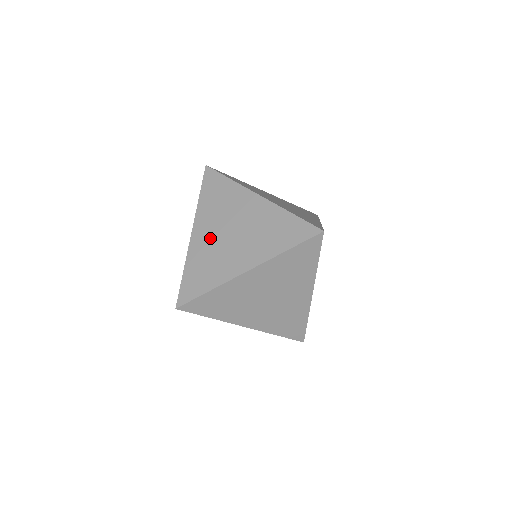
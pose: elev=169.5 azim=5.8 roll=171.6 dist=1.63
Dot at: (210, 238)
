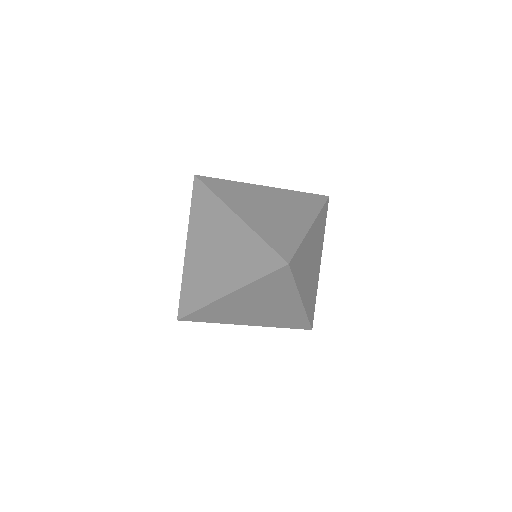
Dot at: (258, 214)
